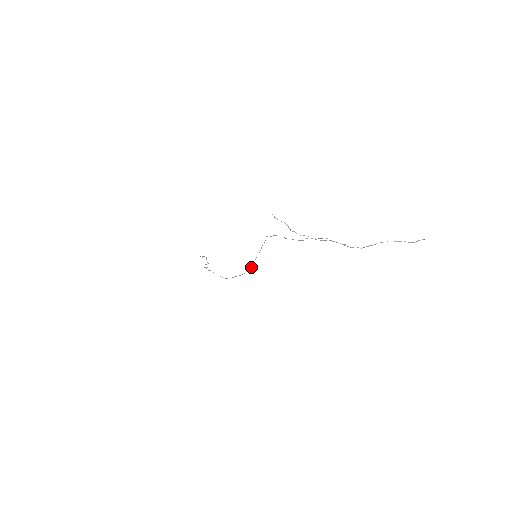
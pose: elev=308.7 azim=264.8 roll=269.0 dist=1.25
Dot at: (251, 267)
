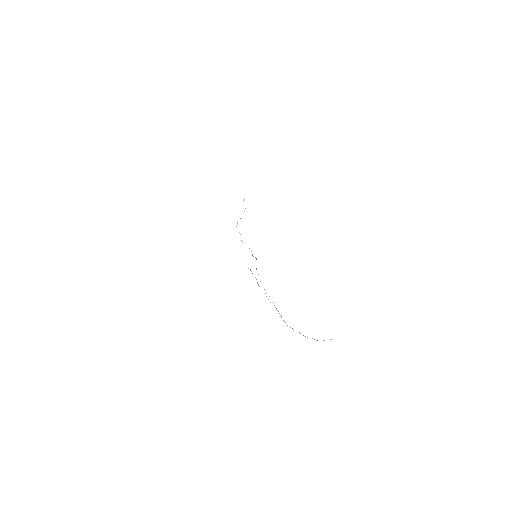
Dot at: occluded
